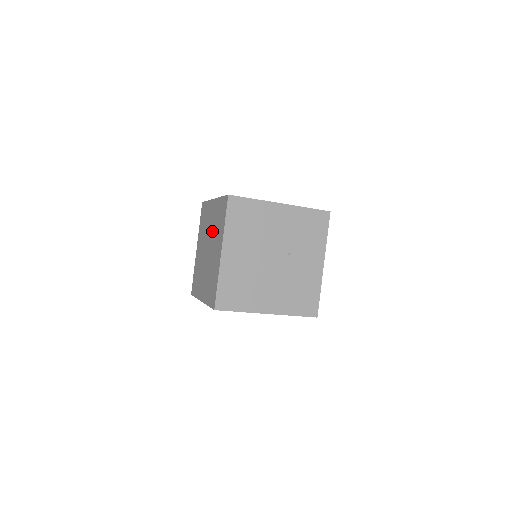
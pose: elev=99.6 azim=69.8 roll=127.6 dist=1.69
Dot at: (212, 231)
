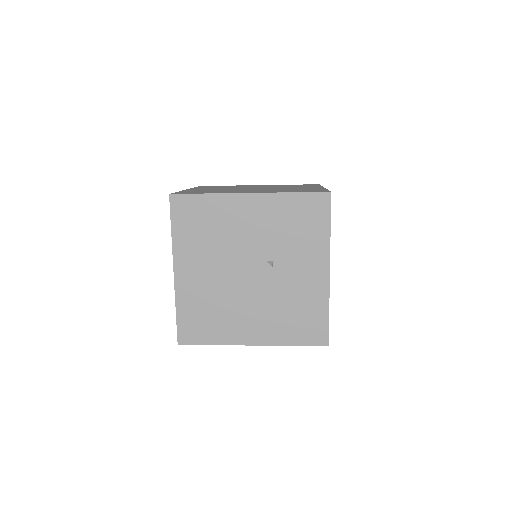
Dot at: occluded
